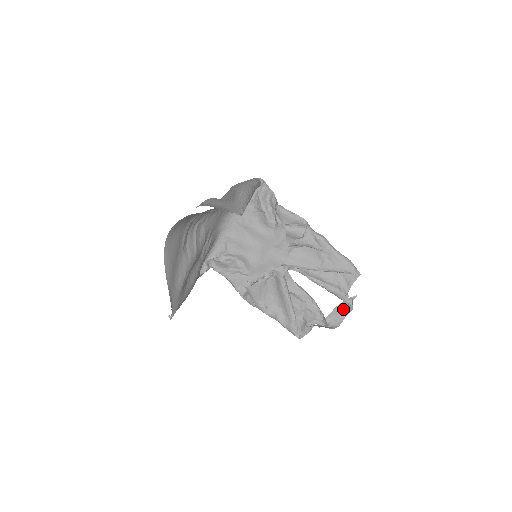
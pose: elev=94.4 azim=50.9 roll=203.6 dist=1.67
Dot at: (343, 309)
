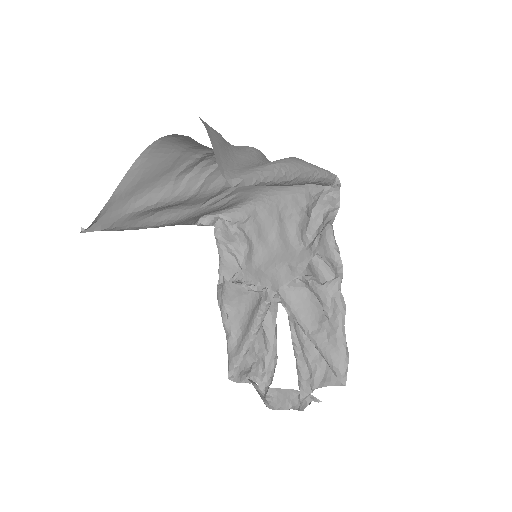
Dot at: (296, 399)
